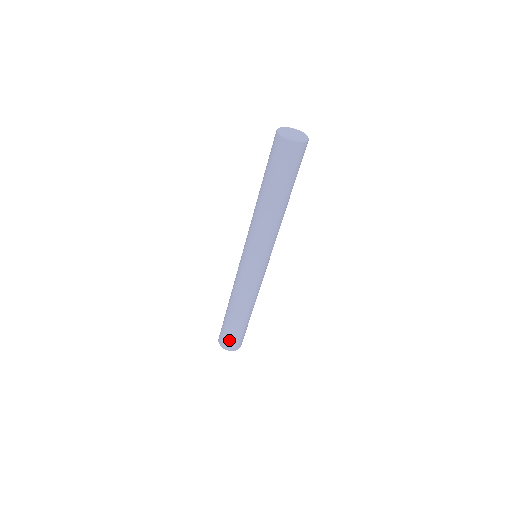
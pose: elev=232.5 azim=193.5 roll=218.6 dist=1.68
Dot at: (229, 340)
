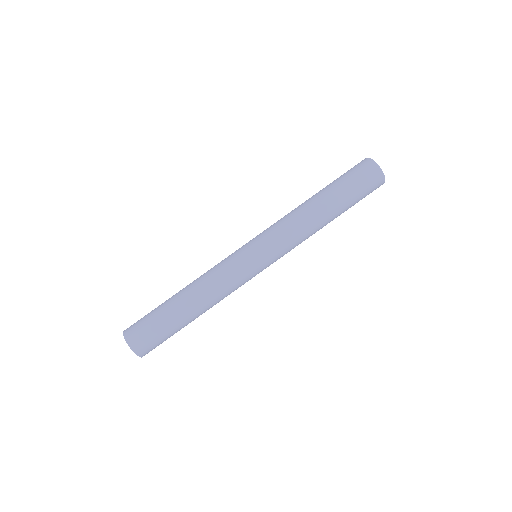
Dot at: (148, 338)
